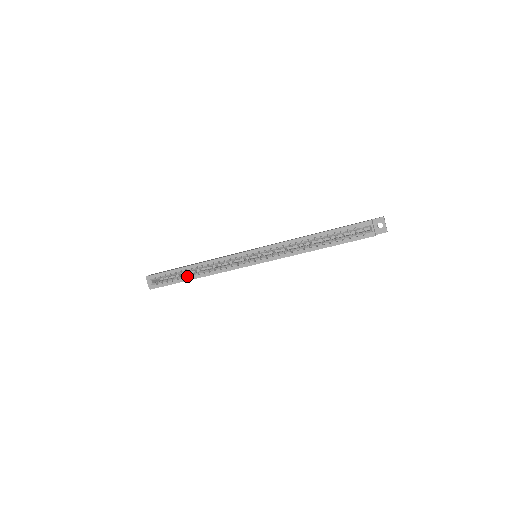
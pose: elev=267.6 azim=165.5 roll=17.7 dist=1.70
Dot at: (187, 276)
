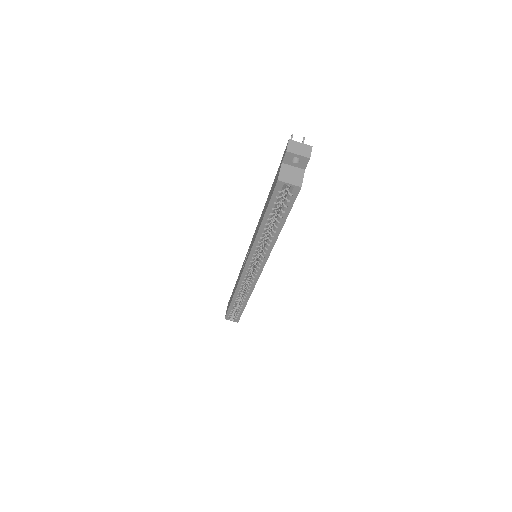
Dot at: (241, 305)
